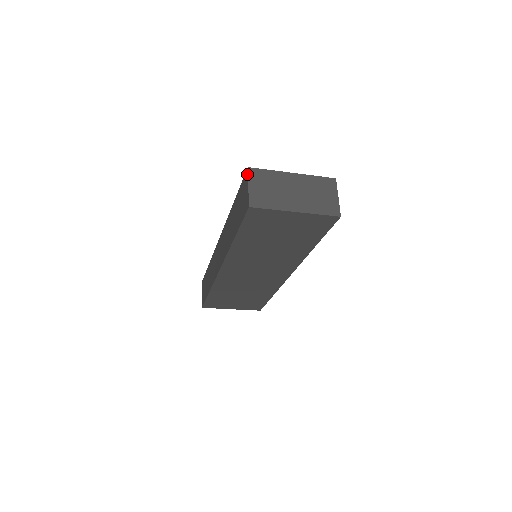
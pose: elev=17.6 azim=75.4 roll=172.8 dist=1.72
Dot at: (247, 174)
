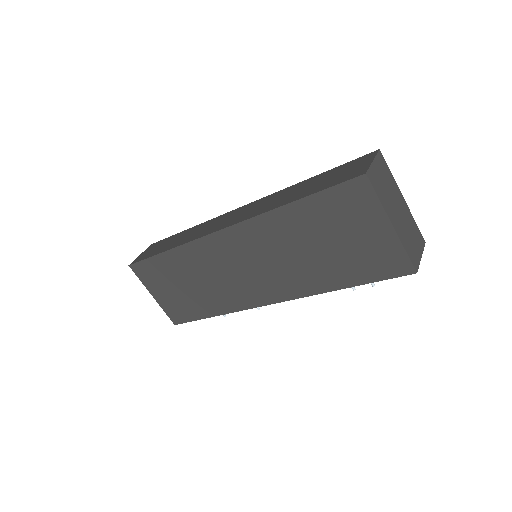
Dot at: (375, 153)
